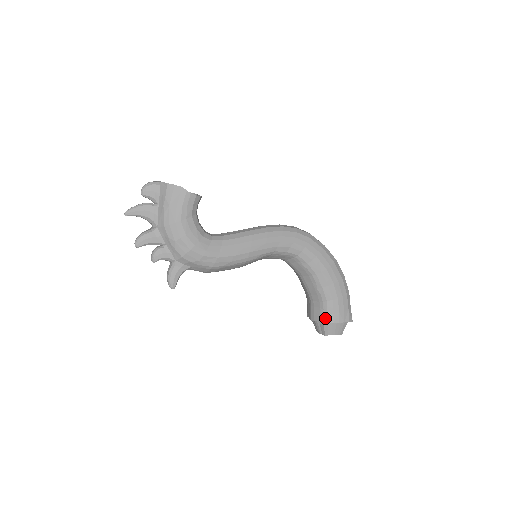
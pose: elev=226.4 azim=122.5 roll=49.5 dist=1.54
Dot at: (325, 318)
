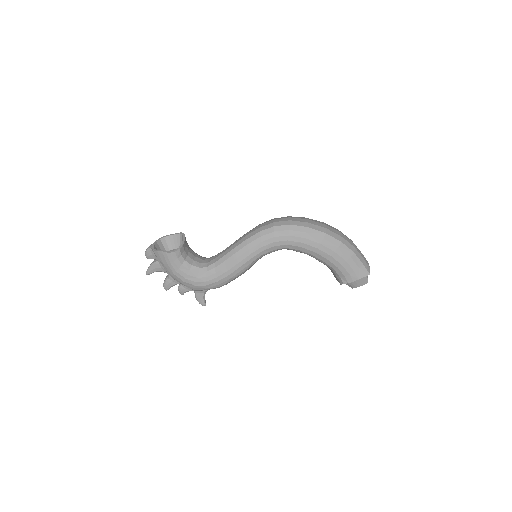
Dot at: (340, 280)
